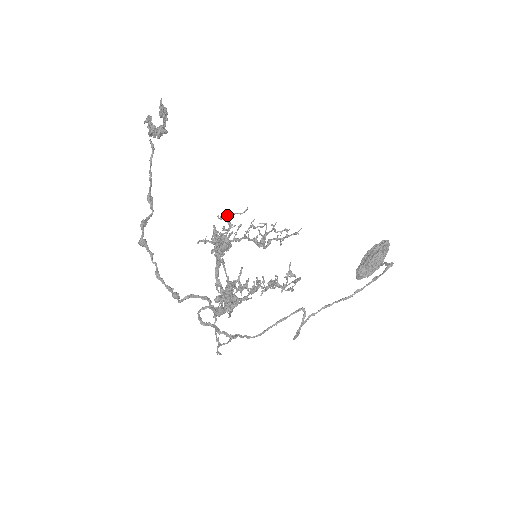
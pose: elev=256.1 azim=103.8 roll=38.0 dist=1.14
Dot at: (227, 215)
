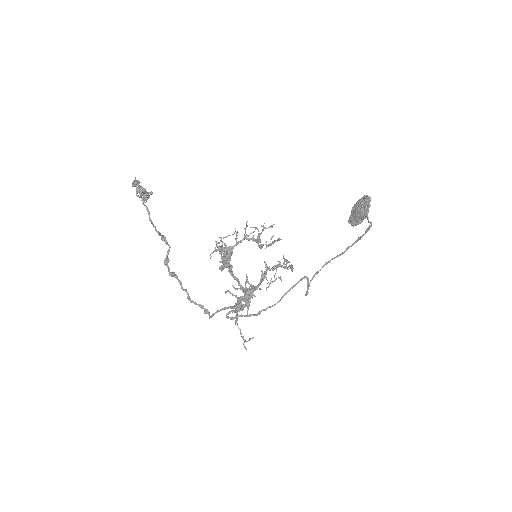
Dot at: occluded
